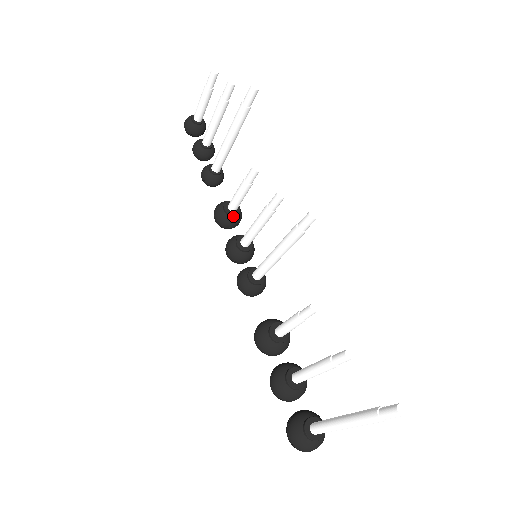
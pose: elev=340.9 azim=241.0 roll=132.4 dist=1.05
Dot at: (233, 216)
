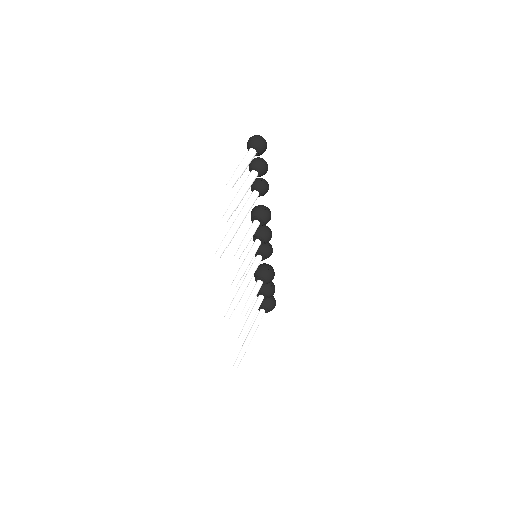
Dot at: occluded
